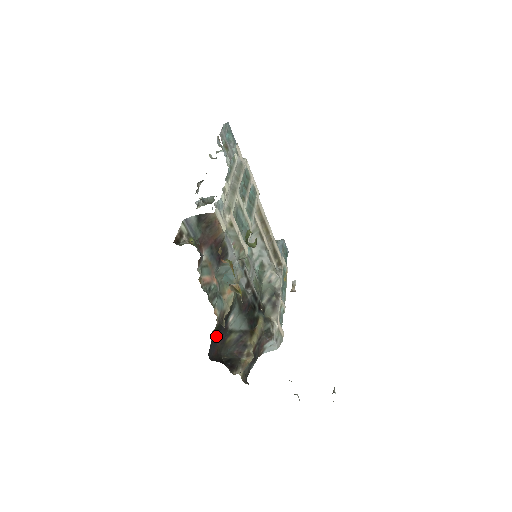
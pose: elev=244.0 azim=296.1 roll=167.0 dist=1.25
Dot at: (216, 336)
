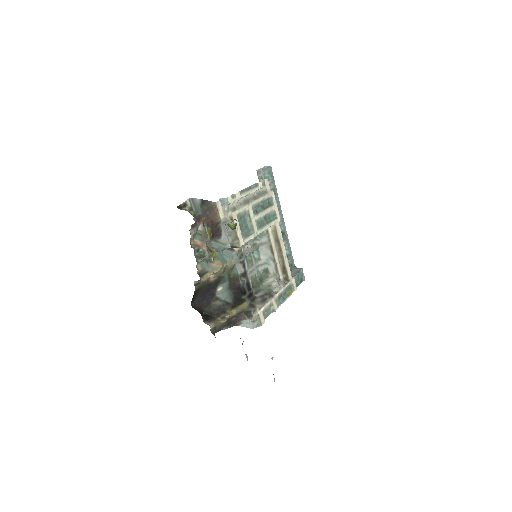
Dot at: (203, 294)
